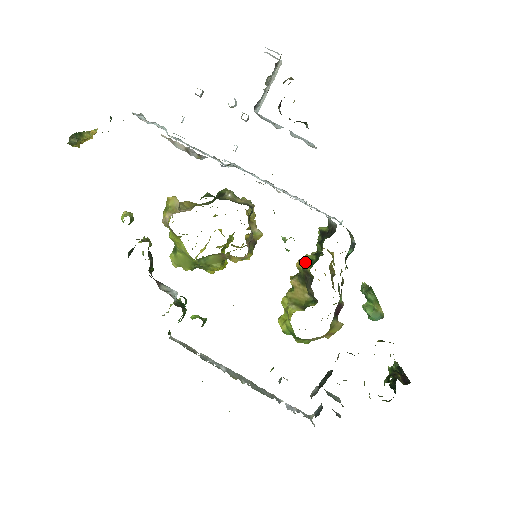
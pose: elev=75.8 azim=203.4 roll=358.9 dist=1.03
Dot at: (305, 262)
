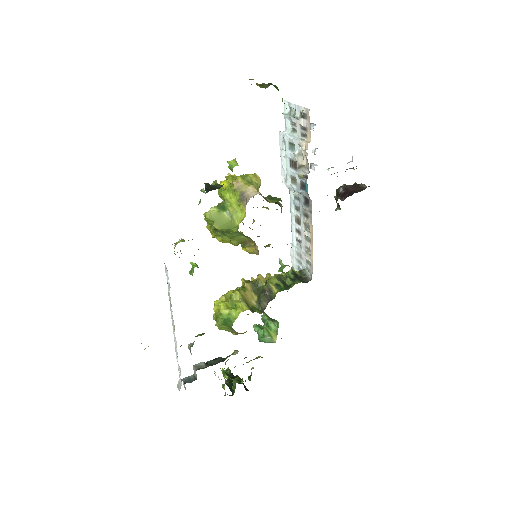
Dot at: (273, 283)
